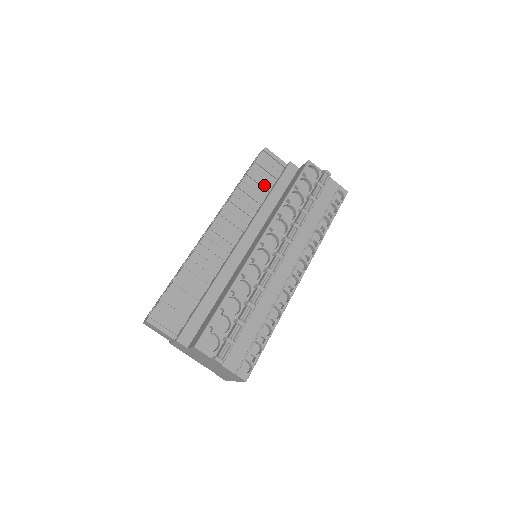
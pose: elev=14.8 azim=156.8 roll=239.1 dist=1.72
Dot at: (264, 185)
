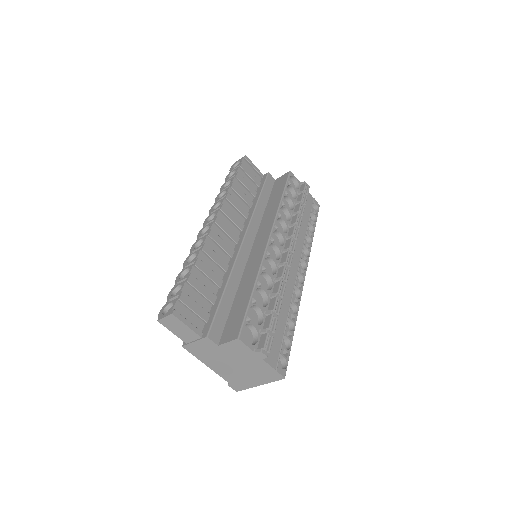
Dot at: (250, 190)
